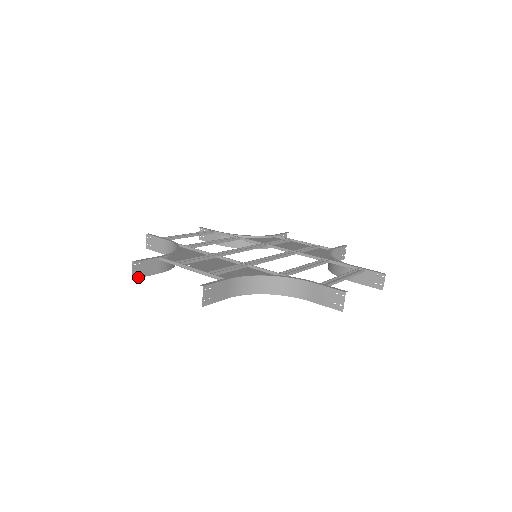
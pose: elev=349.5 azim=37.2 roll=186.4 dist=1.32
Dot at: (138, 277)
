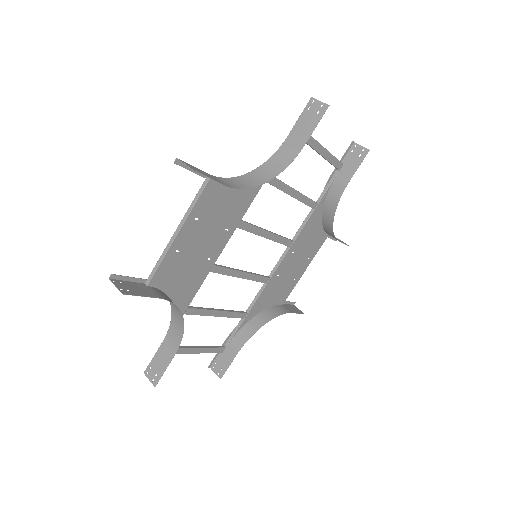
Dot at: occluded
